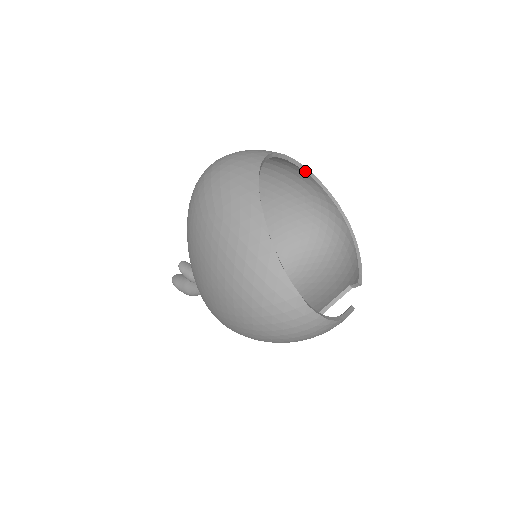
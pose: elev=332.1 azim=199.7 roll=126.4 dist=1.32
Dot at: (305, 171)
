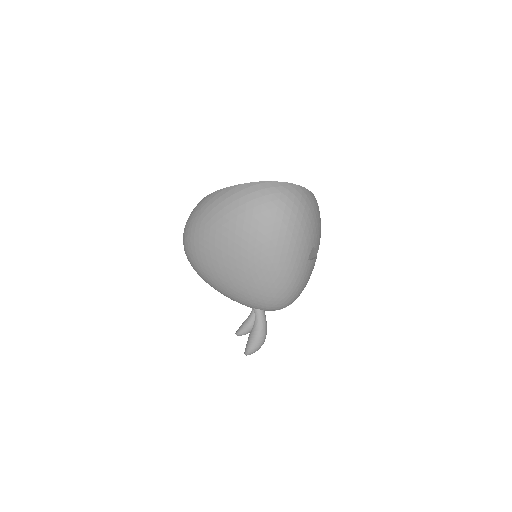
Dot at: occluded
